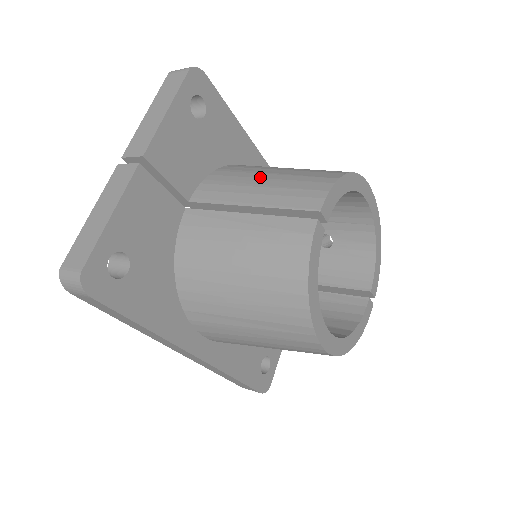
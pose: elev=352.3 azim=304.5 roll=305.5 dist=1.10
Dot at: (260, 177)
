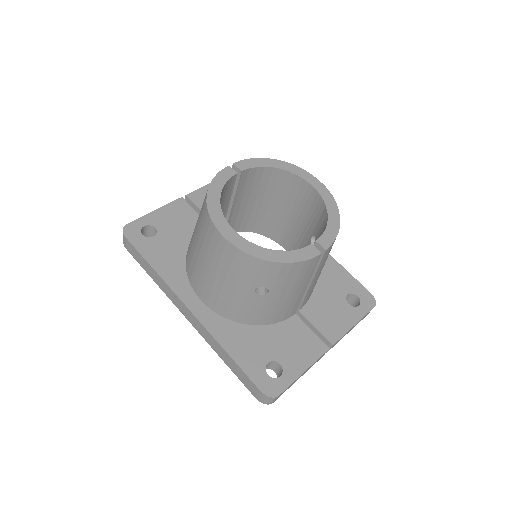
Dot at: occluded
